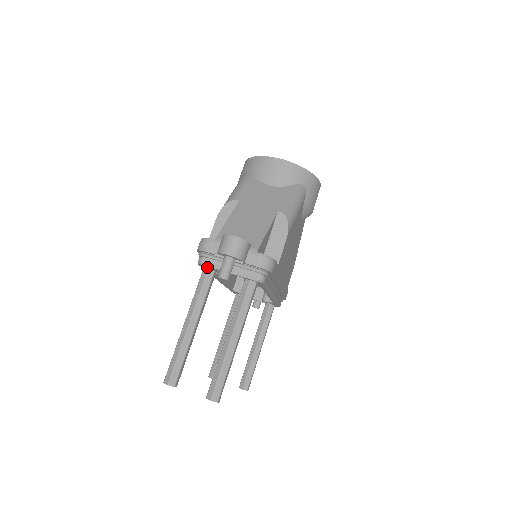
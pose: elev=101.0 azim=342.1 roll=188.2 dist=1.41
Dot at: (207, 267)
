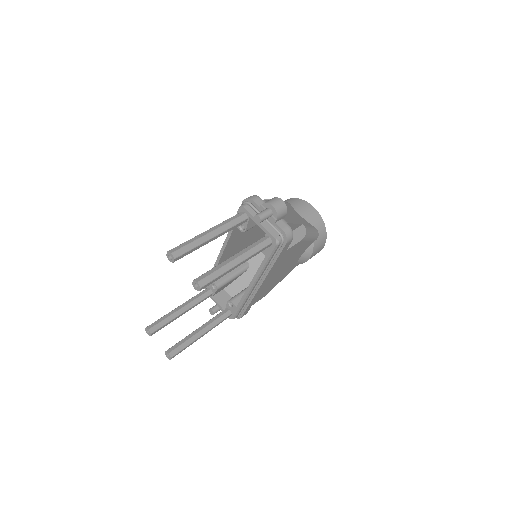
Dot at: (245, 212)
